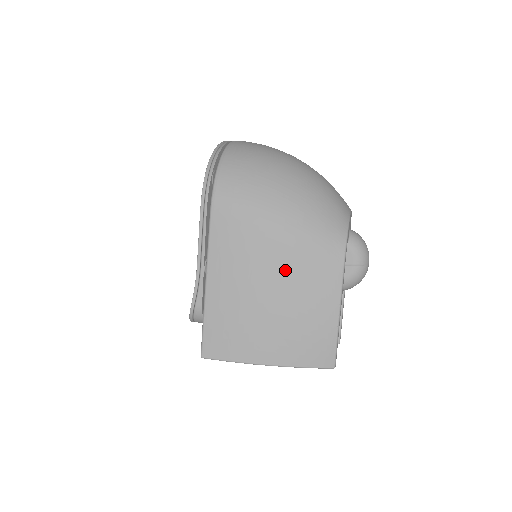
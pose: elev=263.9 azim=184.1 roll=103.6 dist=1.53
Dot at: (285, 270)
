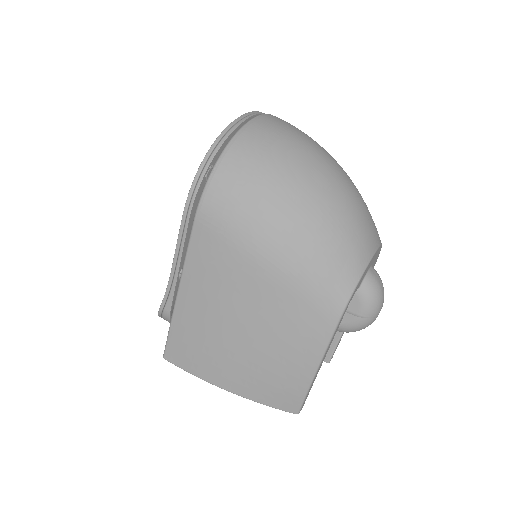
Dot at: (265, 312)
